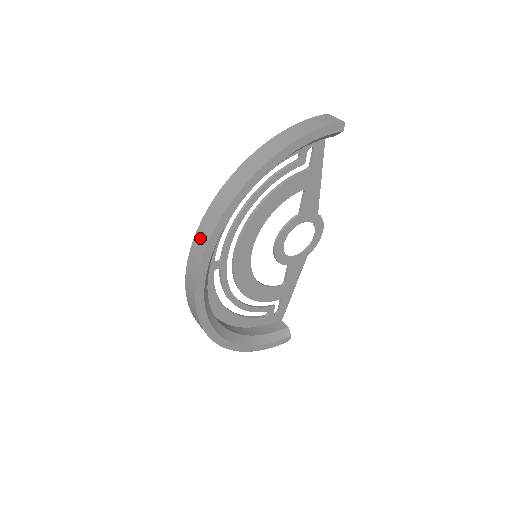
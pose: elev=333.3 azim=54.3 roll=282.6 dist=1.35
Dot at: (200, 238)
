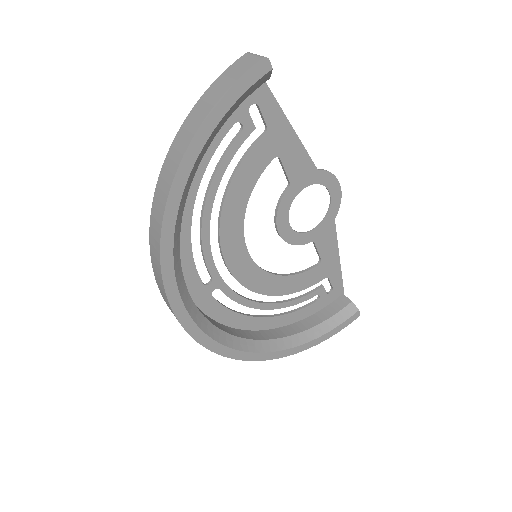
Dot at: (158, 280)
